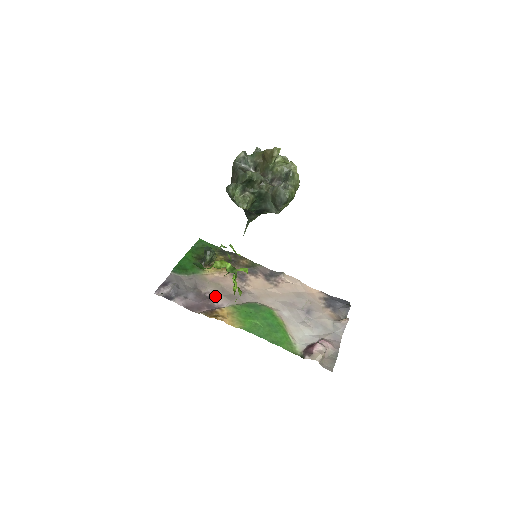
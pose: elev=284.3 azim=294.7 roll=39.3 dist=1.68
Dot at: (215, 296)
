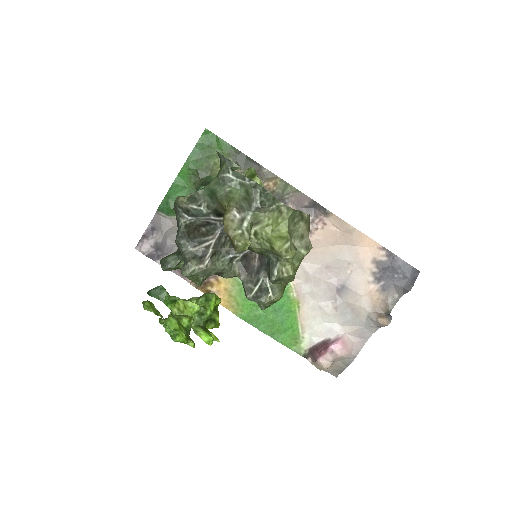
Dot at: occluded
